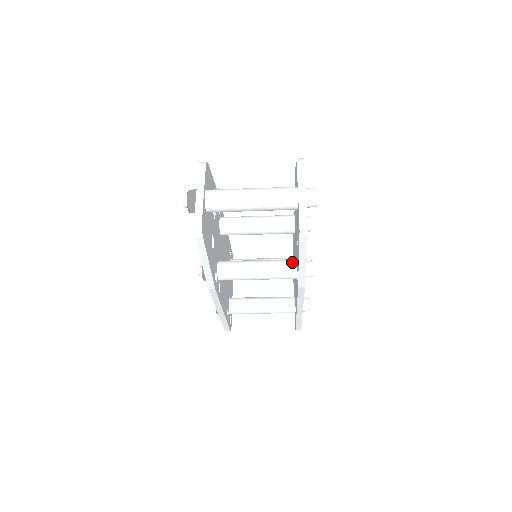
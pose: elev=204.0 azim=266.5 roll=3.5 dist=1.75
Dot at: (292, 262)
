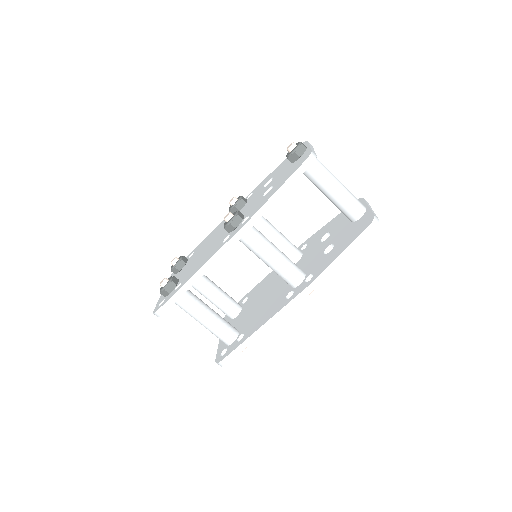
Dot at: occluded
